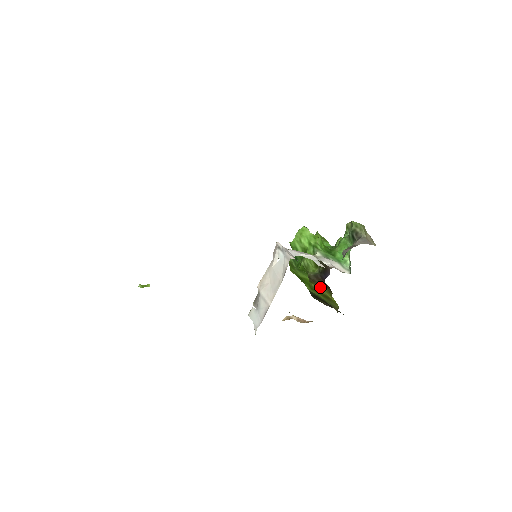
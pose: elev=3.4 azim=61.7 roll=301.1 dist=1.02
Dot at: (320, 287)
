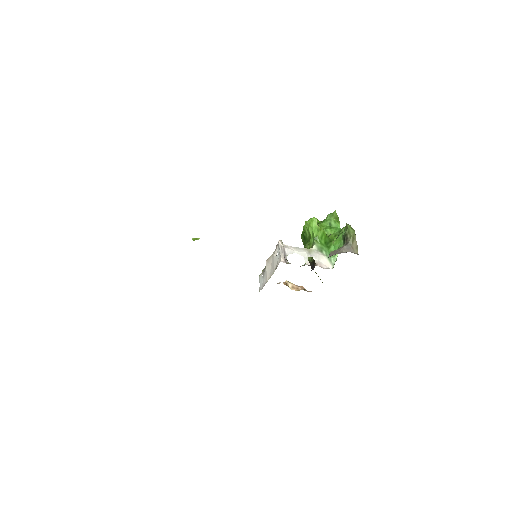
Dot at: occluded
